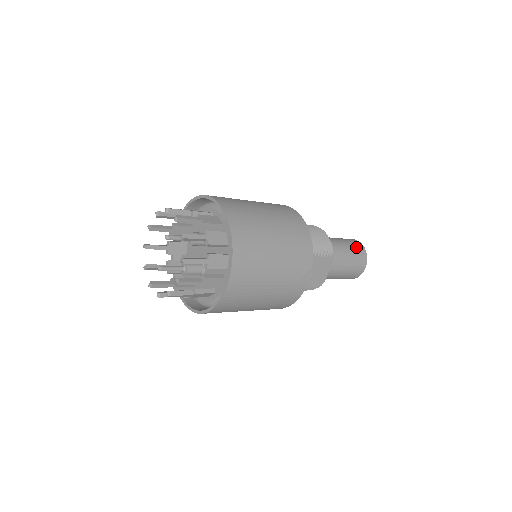
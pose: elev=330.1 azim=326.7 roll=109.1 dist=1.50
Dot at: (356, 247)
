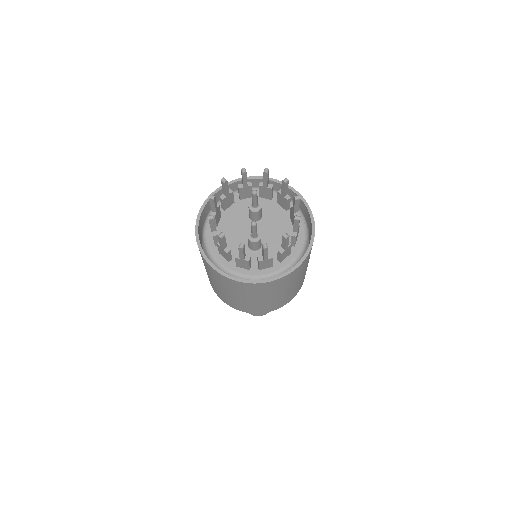
Dot at: occluded
